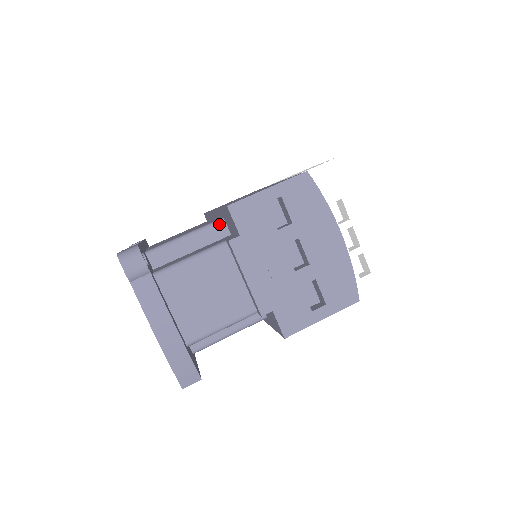
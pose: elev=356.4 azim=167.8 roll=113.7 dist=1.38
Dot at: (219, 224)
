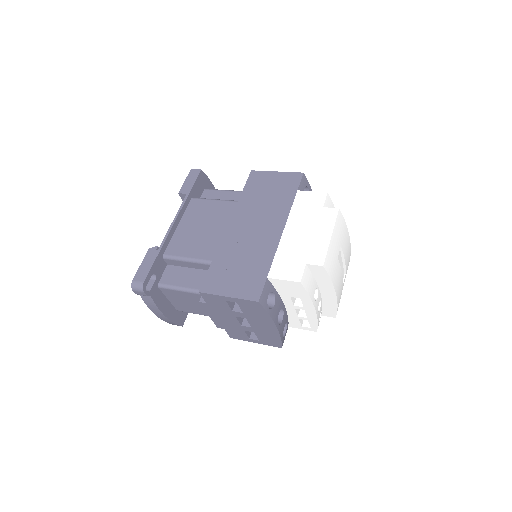
Dot at: occluded
